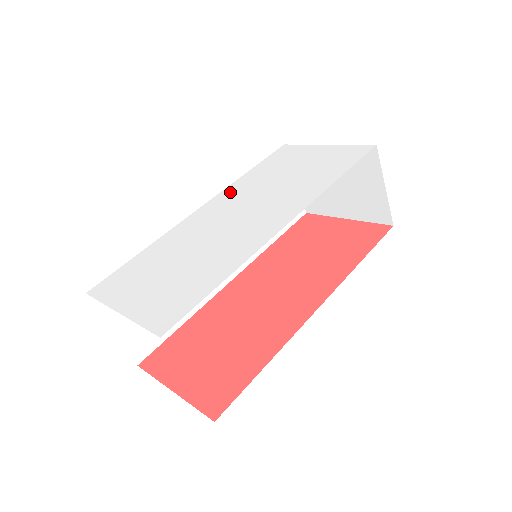
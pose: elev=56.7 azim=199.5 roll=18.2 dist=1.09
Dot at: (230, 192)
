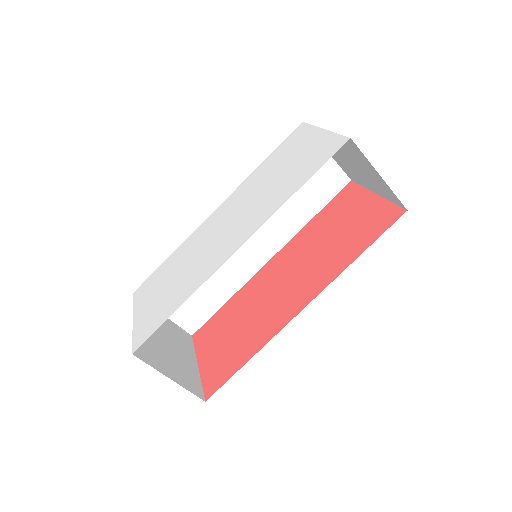
Dot at: (238, 192)
